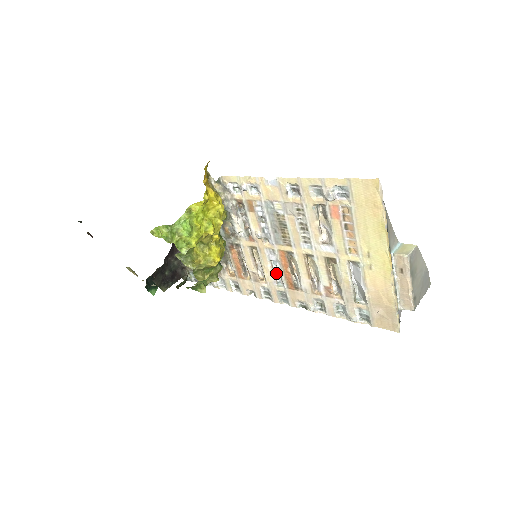
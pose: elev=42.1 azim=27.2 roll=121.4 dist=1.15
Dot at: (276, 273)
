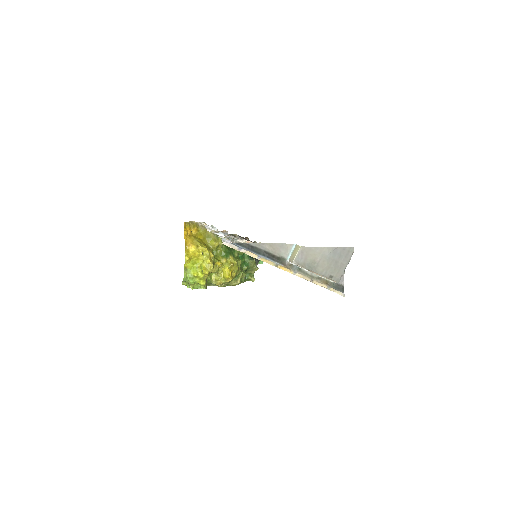
Dot at: occluded
